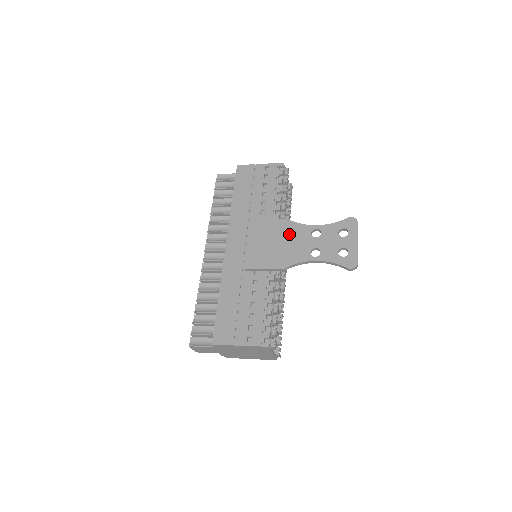
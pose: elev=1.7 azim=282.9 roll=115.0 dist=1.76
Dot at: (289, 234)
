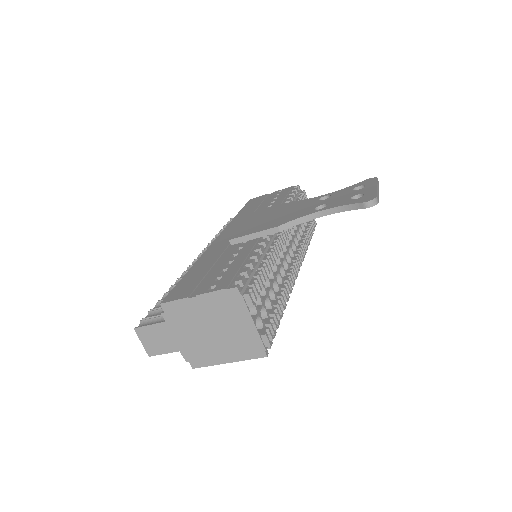
Dot at: (291, 207)
